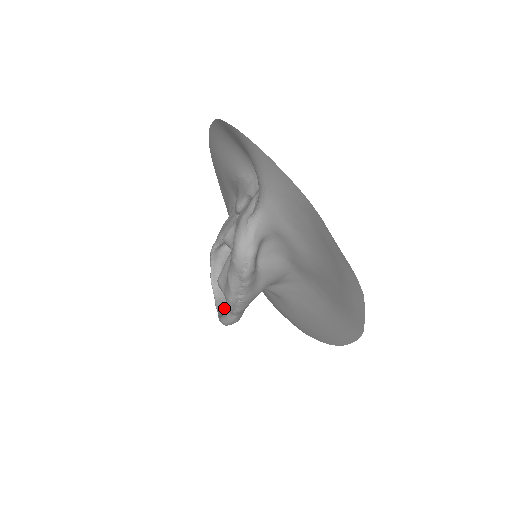
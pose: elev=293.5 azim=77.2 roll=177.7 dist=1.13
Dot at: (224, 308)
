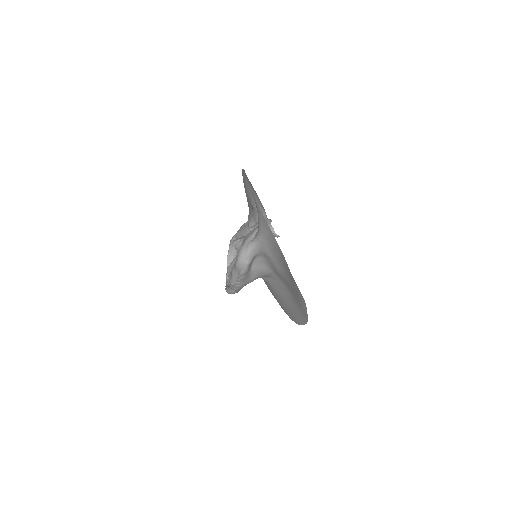
Dot at: occluded
